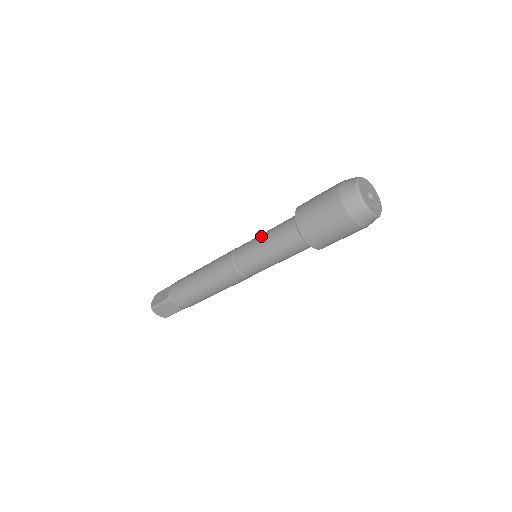
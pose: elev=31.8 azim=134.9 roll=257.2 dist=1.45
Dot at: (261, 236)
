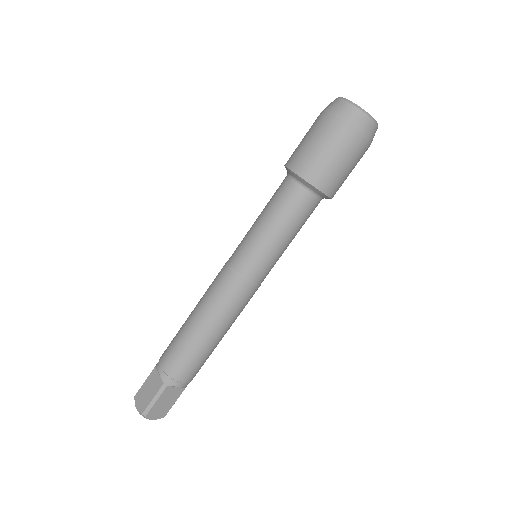
Dot at: occluded
